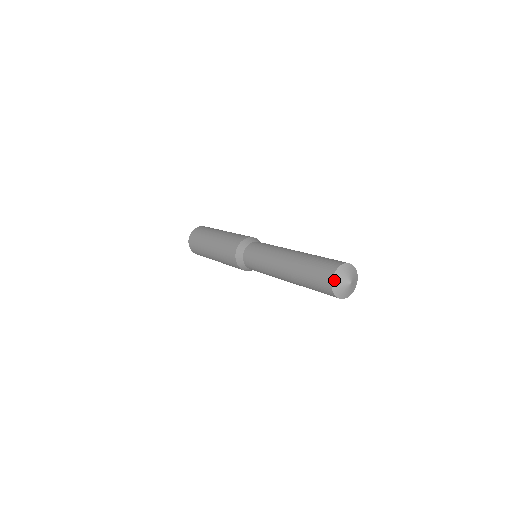
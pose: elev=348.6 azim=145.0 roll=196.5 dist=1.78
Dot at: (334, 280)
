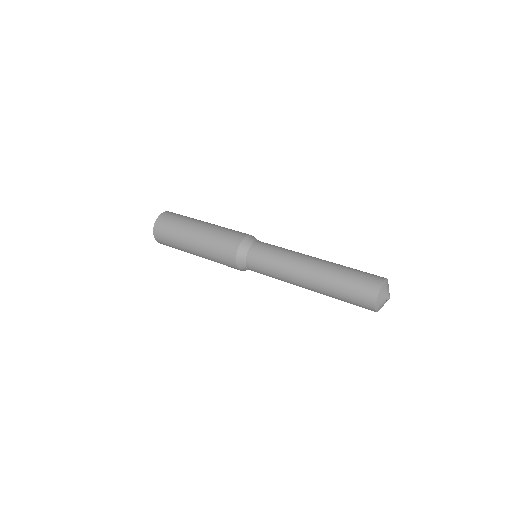
Dot at: (377, 302)
